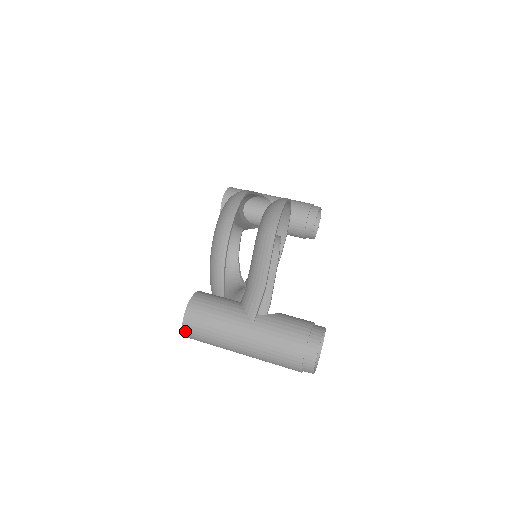
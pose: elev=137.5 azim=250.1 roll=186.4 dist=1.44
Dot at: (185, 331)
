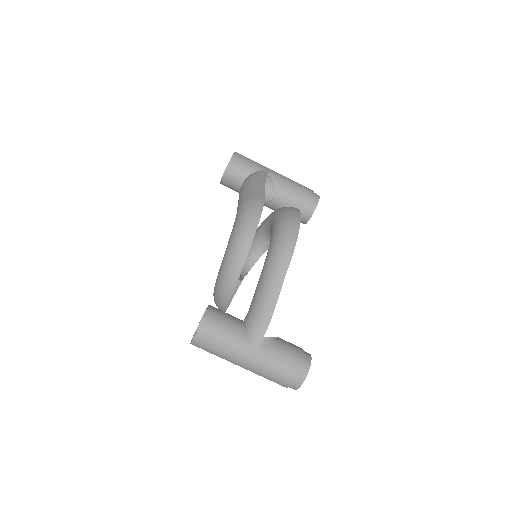
Dot at: (193, 344)
